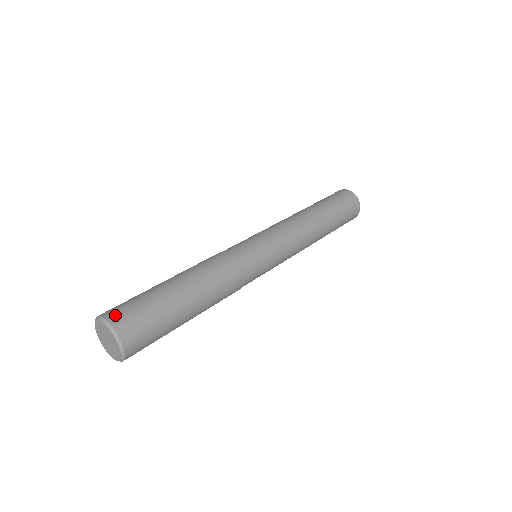
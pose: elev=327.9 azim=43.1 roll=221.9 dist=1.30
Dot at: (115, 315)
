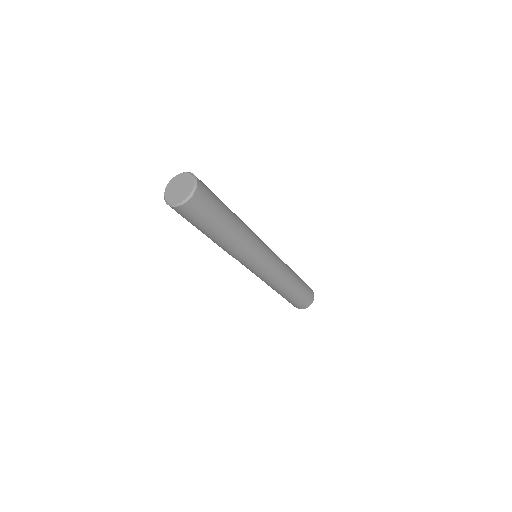
Dot at: occluded
